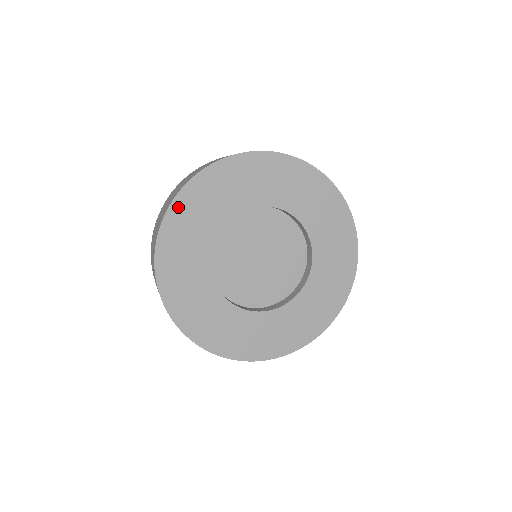
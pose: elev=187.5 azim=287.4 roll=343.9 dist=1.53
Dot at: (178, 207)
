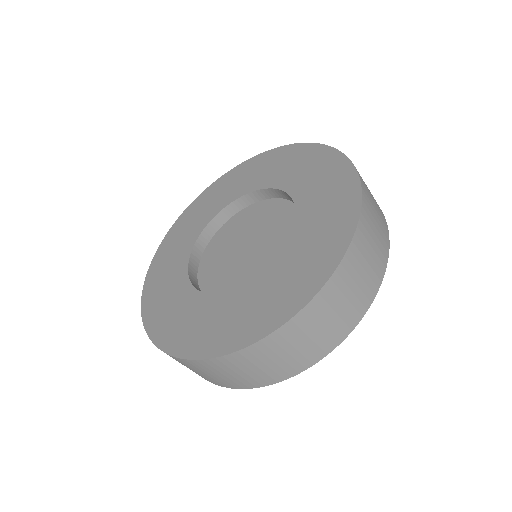
Dot at: (174, 229)
